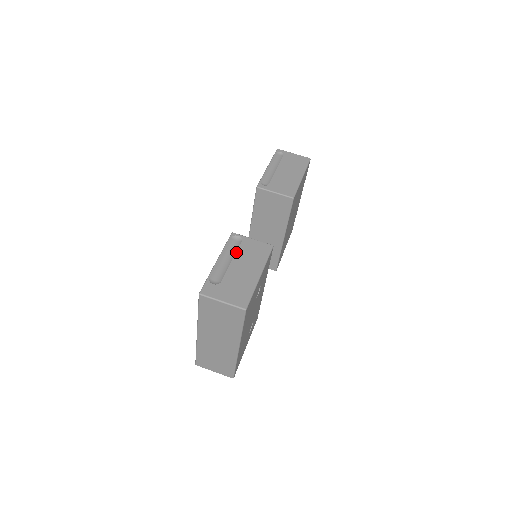
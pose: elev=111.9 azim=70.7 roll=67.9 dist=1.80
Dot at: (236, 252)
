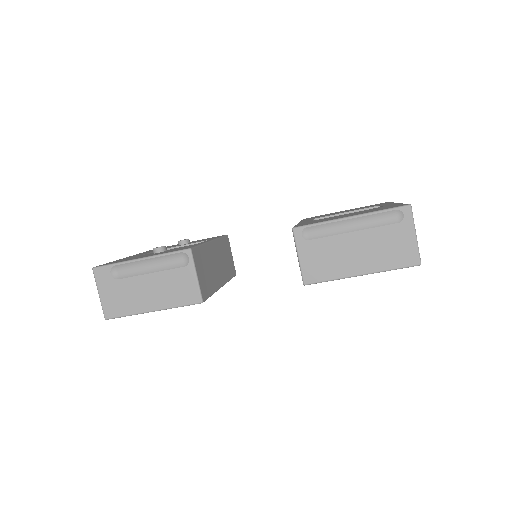
Dot at: (164, 270)
